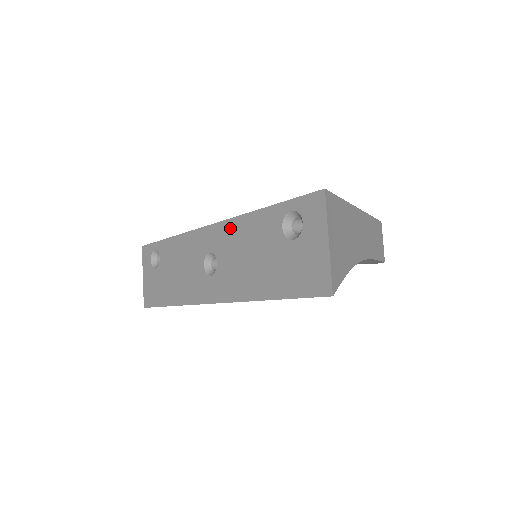
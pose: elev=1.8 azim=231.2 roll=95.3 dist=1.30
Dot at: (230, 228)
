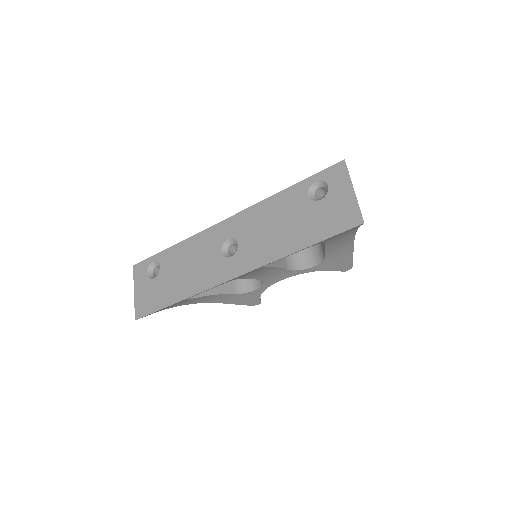
Dot at: (252, 213)
